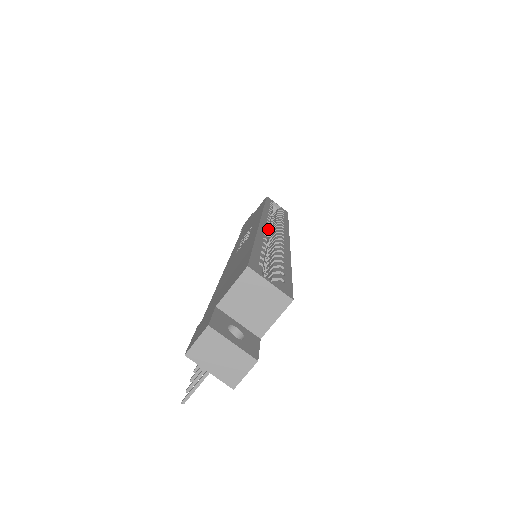
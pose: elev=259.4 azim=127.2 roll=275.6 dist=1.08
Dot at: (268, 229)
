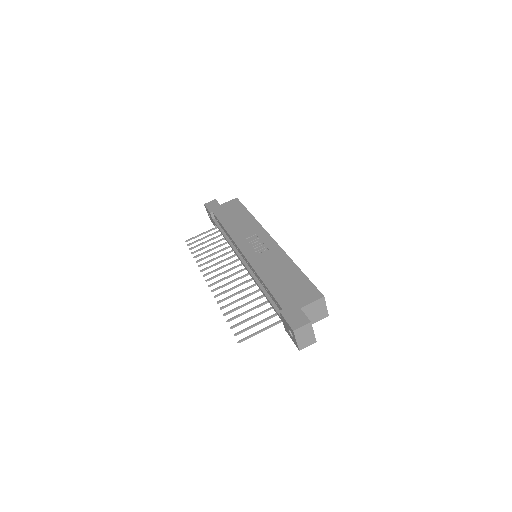
Dot at: occluded
